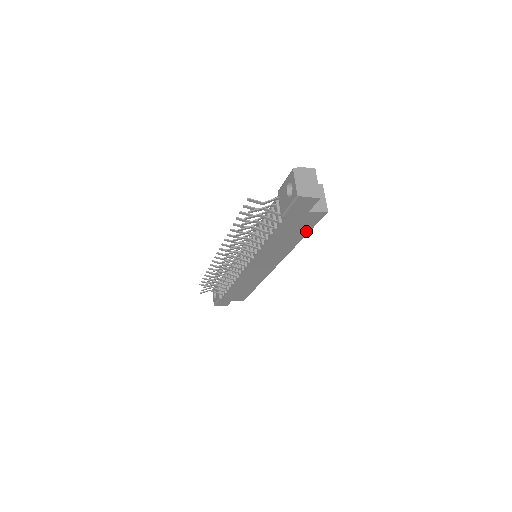
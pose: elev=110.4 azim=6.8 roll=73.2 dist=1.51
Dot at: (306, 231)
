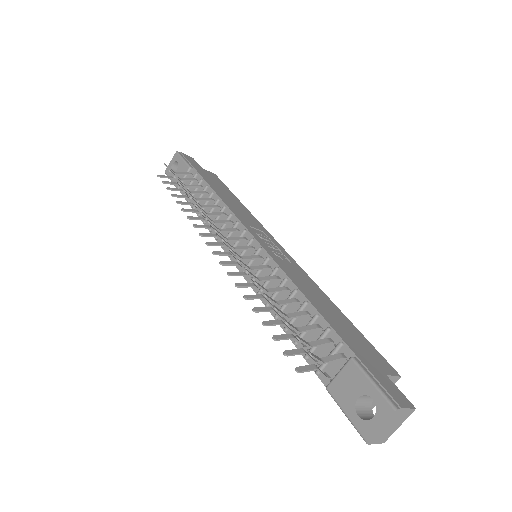
Dot at: occluded
